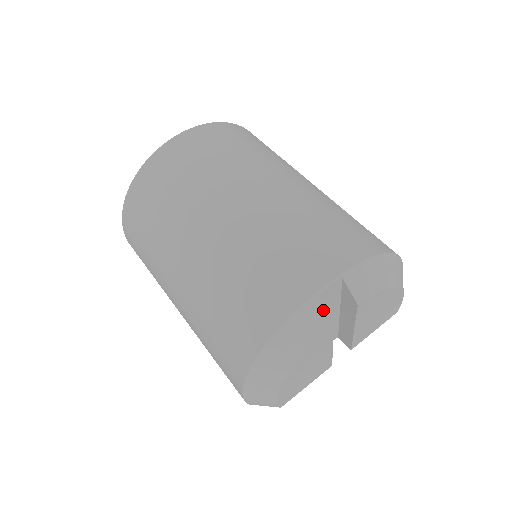
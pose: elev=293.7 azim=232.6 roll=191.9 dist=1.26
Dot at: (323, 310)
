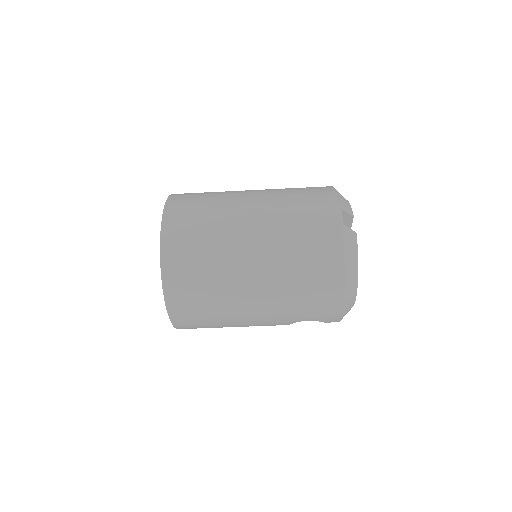
Dot at: (349, 230)
